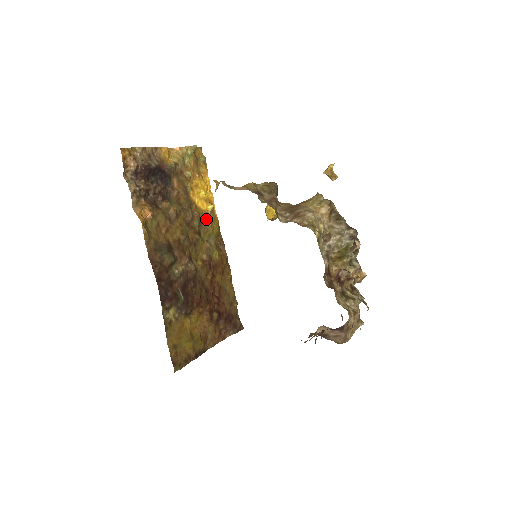
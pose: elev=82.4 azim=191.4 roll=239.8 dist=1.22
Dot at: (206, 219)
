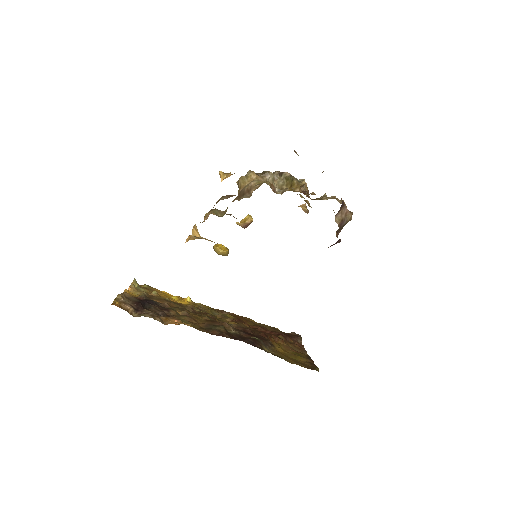
Dot at: (197, 306)
